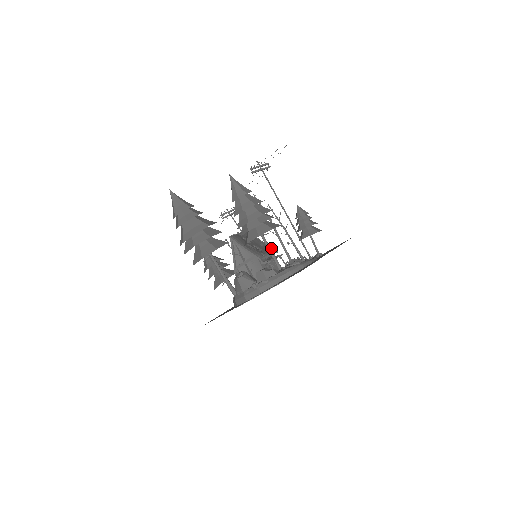
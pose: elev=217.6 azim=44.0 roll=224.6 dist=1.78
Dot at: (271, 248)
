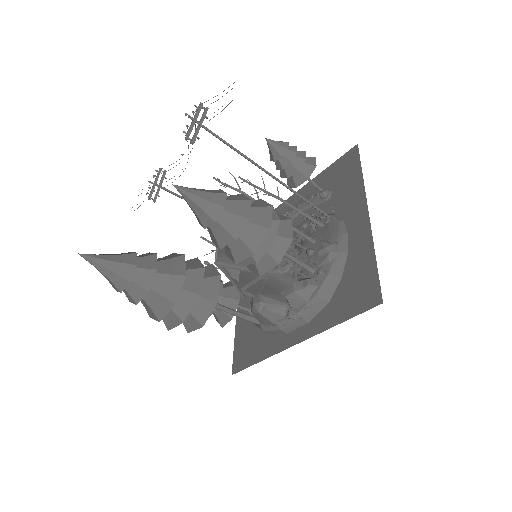
Dot at: occluded
